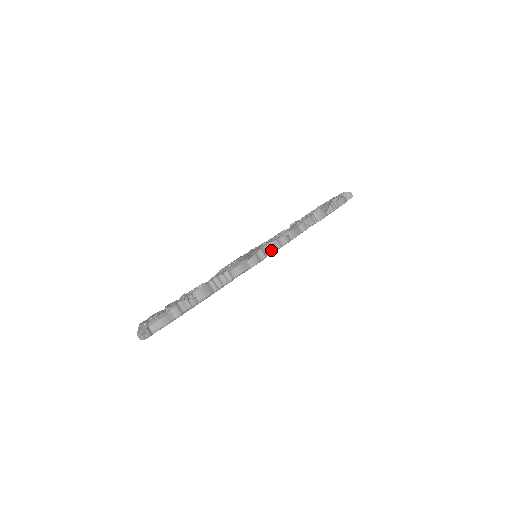
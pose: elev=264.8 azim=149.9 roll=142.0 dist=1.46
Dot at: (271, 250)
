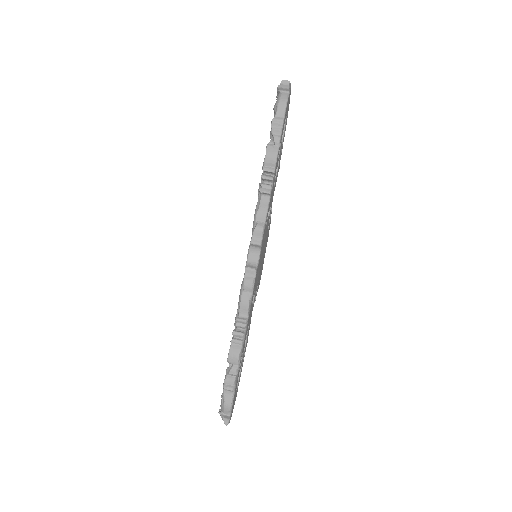
Dot at: (257, 252)
